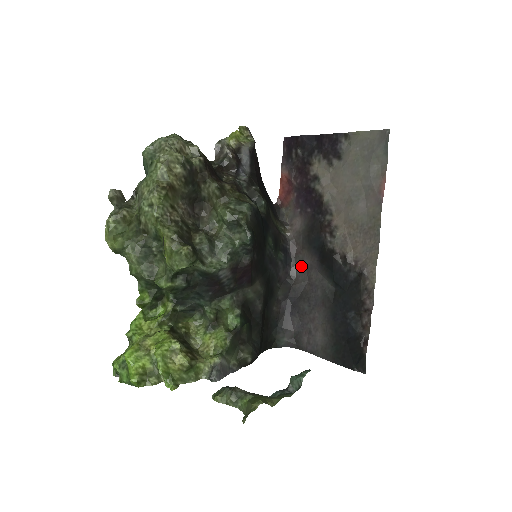
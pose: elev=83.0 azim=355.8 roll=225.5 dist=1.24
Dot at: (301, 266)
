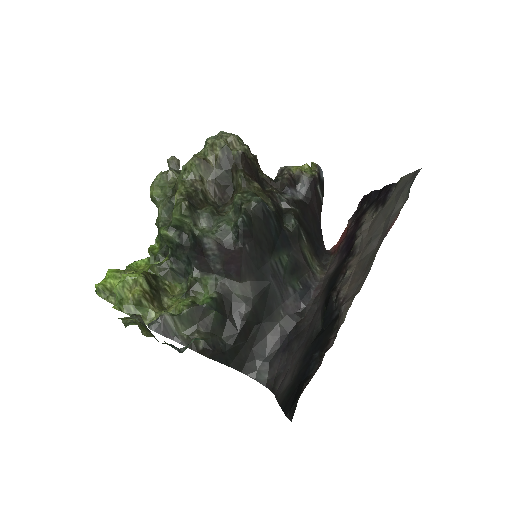
Dot at: (314, 307)
